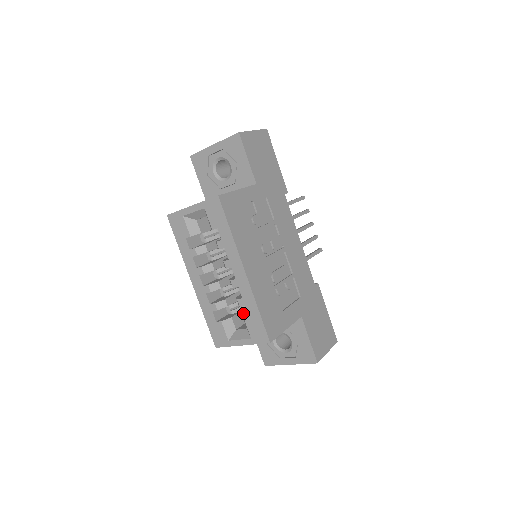
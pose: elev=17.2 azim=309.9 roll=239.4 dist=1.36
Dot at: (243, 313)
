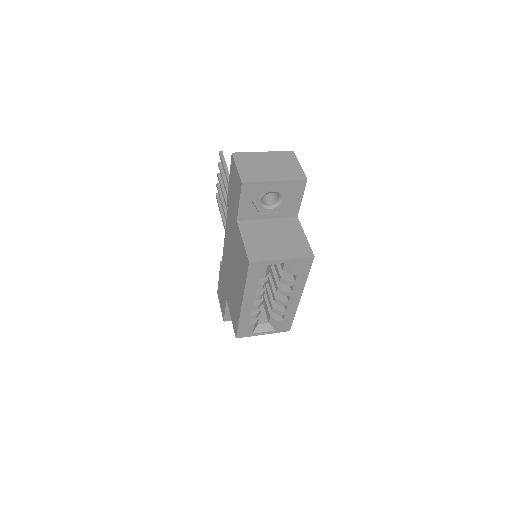
Dot at: occluded
